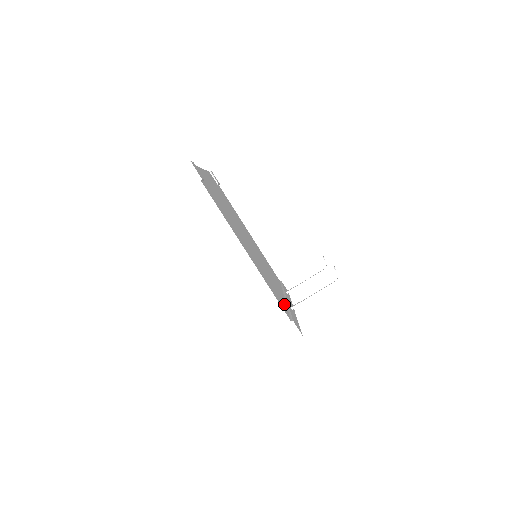
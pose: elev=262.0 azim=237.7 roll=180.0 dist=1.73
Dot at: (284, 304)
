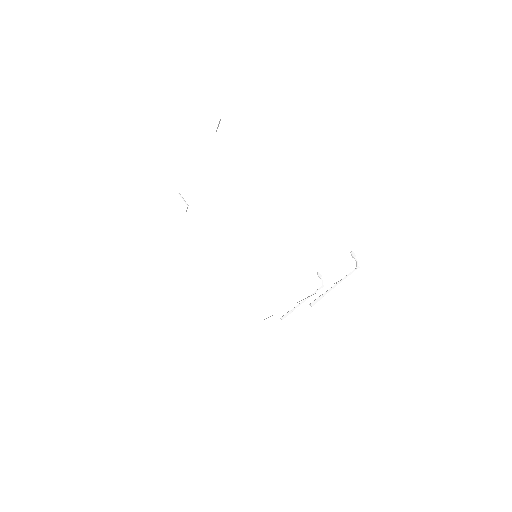
Dot at: occluded
